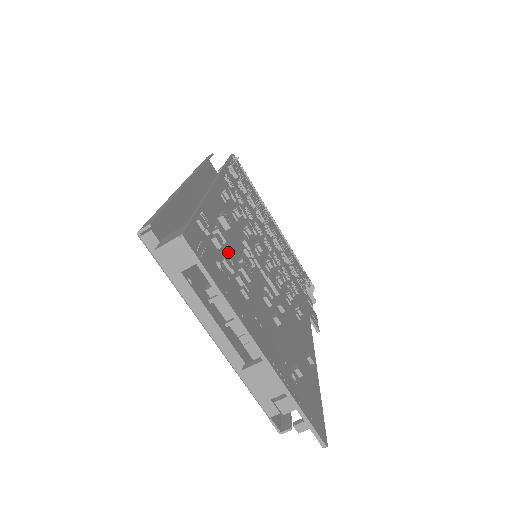
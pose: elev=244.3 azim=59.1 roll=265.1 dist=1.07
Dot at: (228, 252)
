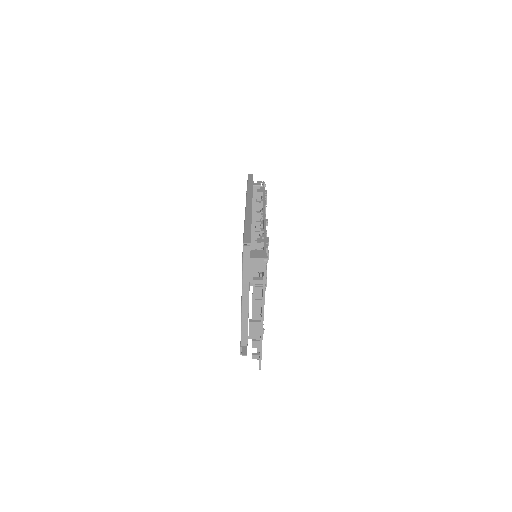
Dot at: occluded
